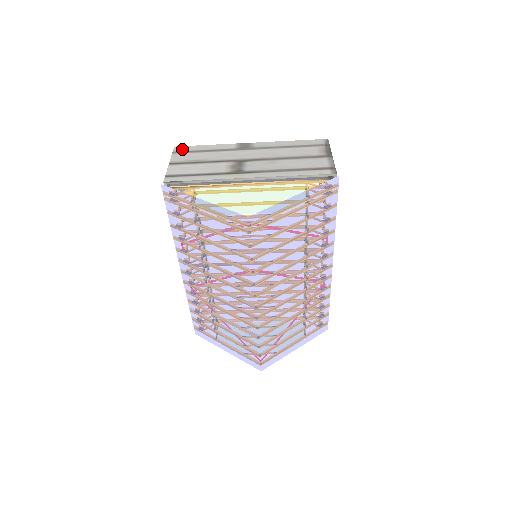
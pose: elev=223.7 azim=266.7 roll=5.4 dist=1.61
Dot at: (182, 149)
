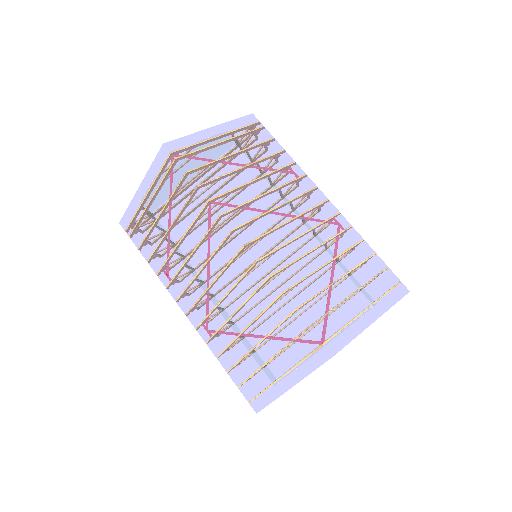
Dot at: occluded
